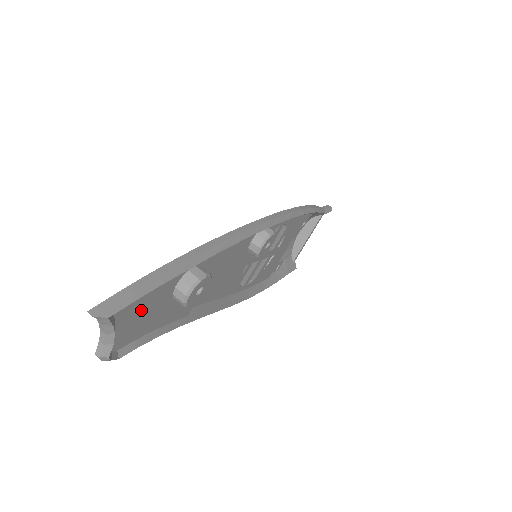
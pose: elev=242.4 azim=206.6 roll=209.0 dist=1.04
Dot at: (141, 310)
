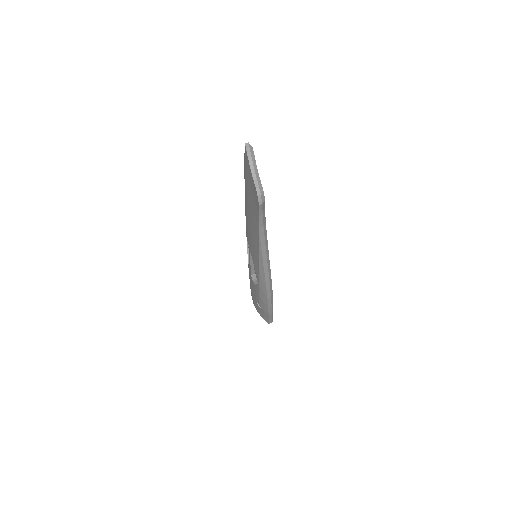
Dot at: occluded
